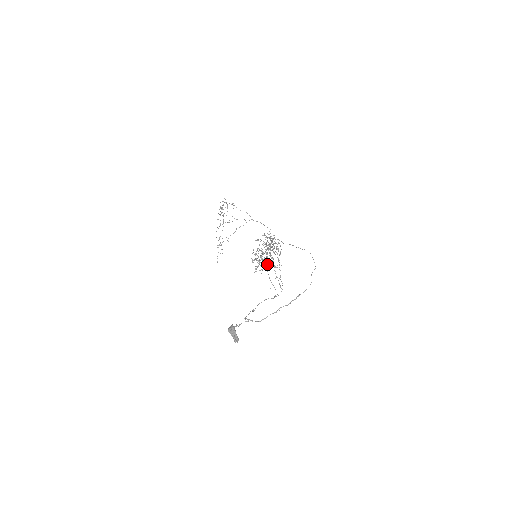
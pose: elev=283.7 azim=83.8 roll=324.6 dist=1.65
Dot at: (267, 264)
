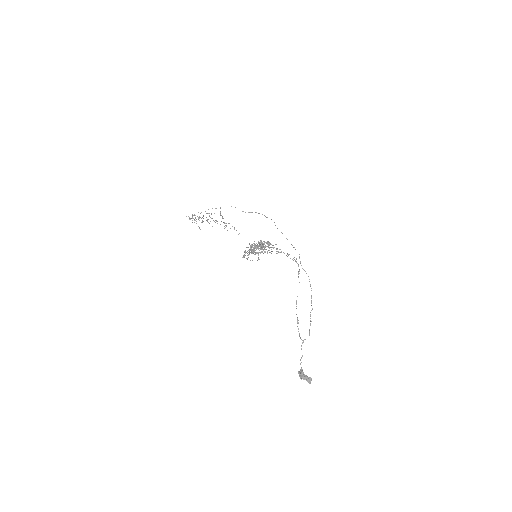
Dot at: occluded
